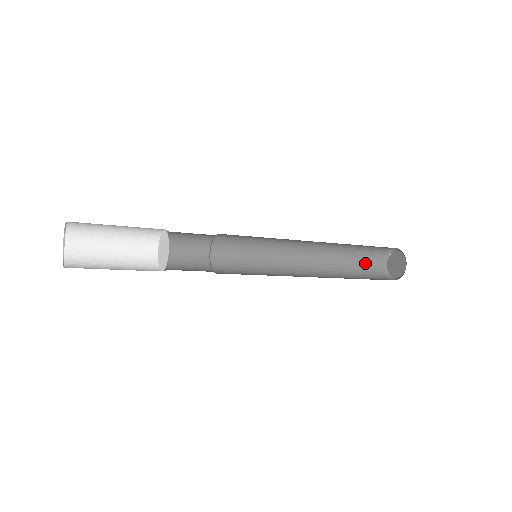
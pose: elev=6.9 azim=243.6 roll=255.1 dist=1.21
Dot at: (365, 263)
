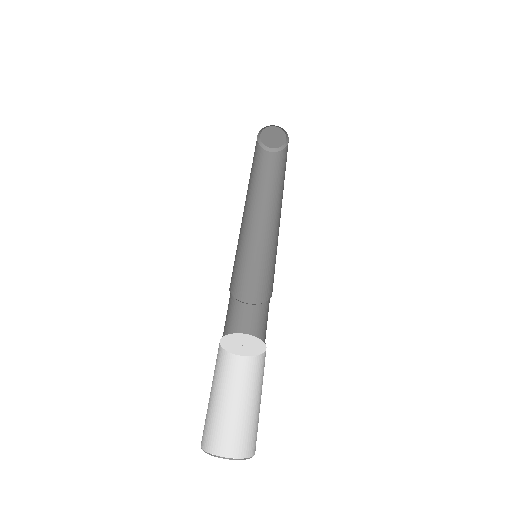
Dot at: occluded
